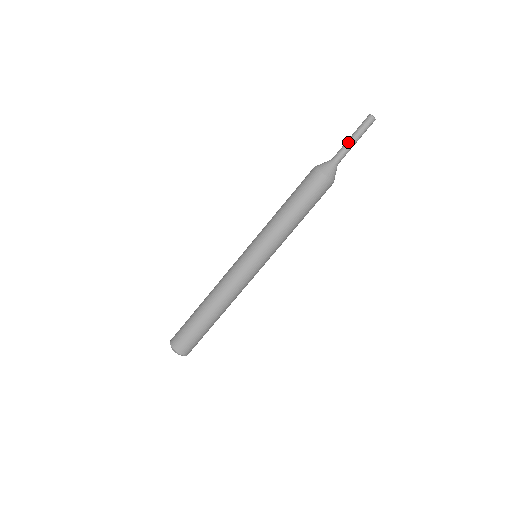
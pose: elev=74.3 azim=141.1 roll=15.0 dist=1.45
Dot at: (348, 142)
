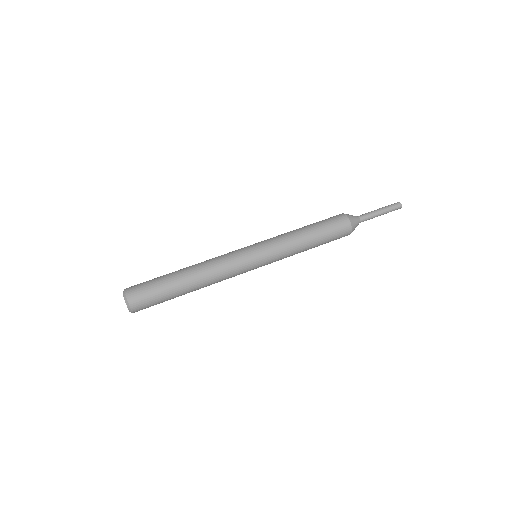
Dot at: (373, 211)
